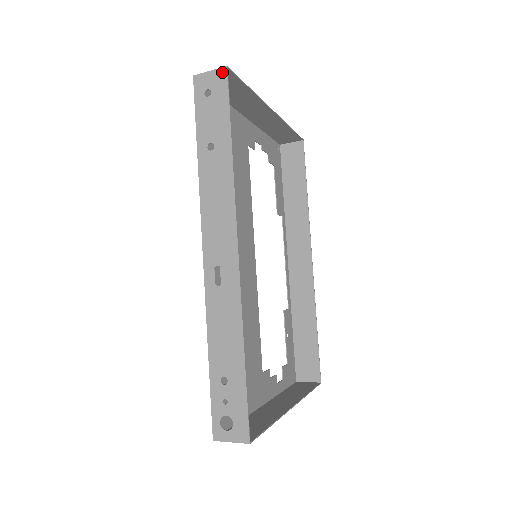
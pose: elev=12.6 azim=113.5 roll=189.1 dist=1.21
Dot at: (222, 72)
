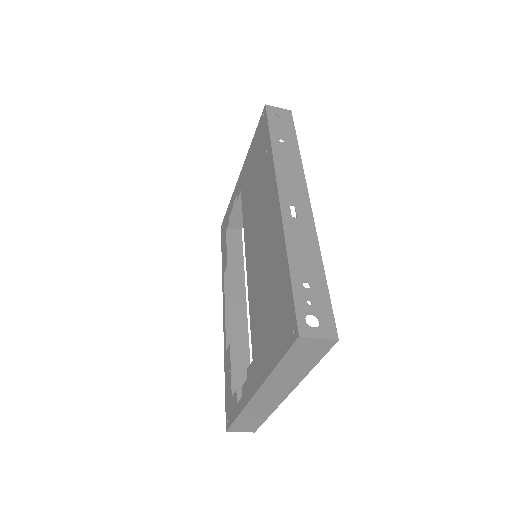
Dot at: (288, 112)
